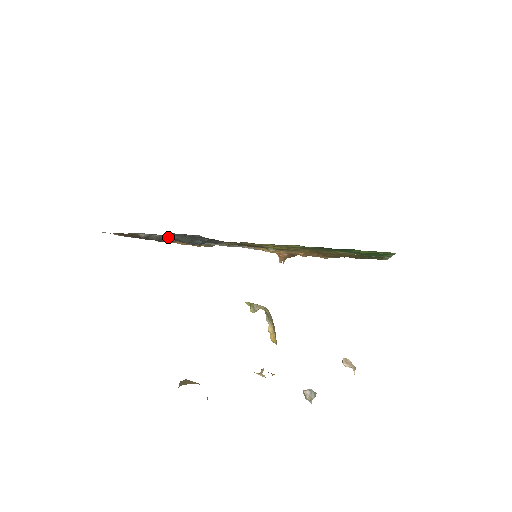
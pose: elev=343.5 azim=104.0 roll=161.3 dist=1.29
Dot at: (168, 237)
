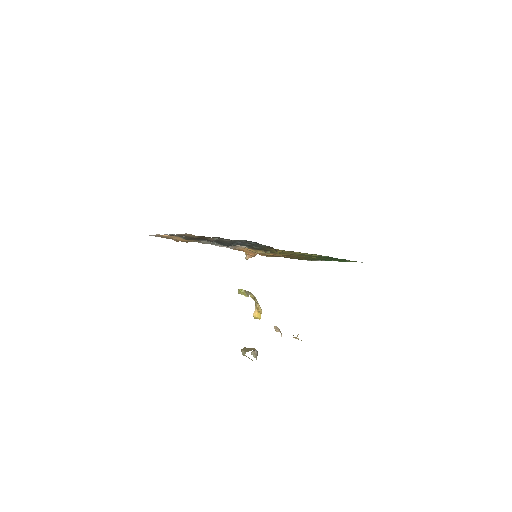
Dot at: (229, 241)
